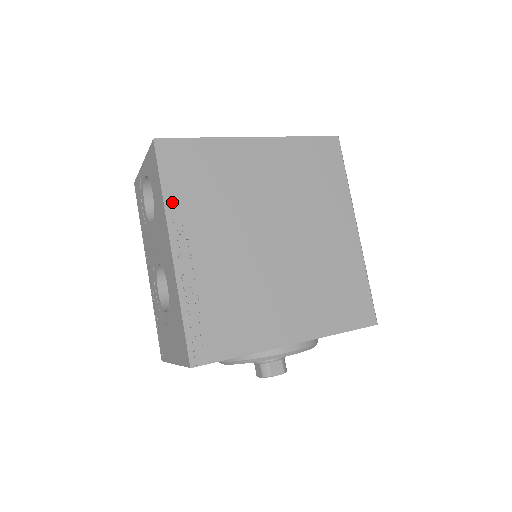
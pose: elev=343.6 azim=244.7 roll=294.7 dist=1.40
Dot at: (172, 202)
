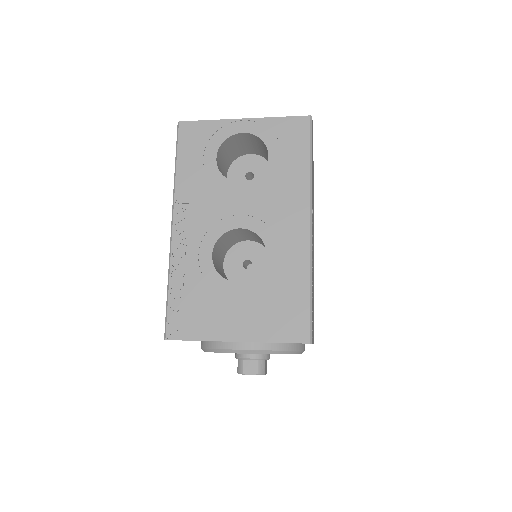
Dot at: (312, 180)
